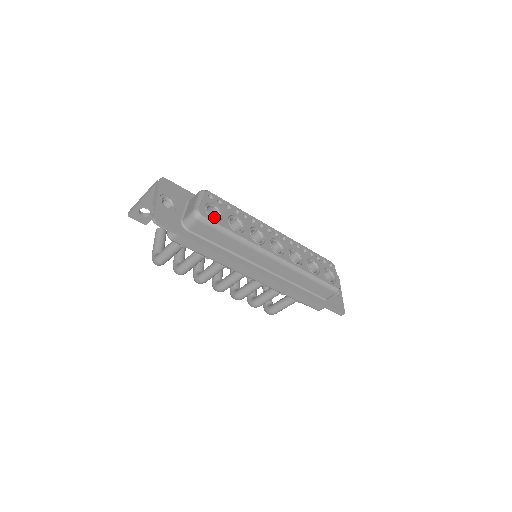
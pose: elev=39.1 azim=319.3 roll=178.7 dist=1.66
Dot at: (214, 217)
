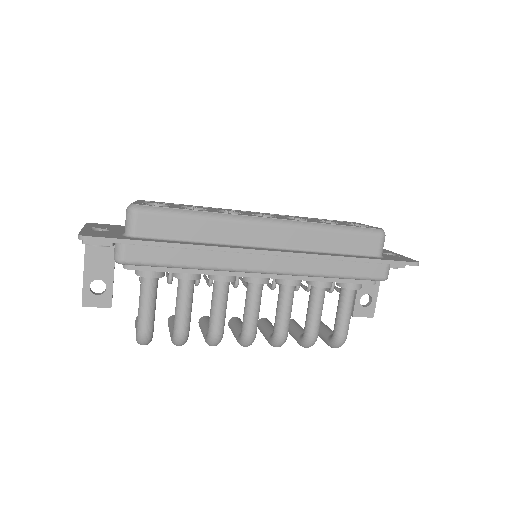
Dot at: occluded
